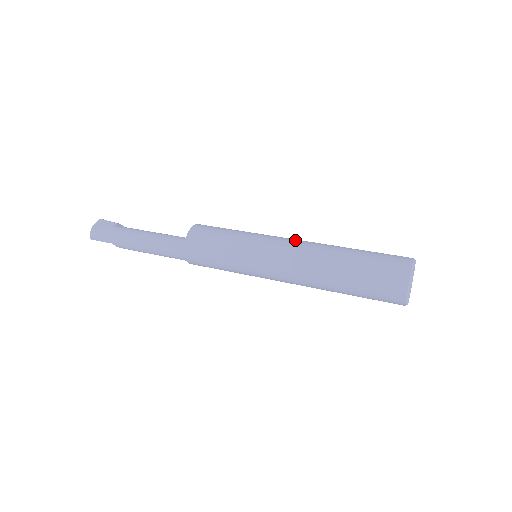
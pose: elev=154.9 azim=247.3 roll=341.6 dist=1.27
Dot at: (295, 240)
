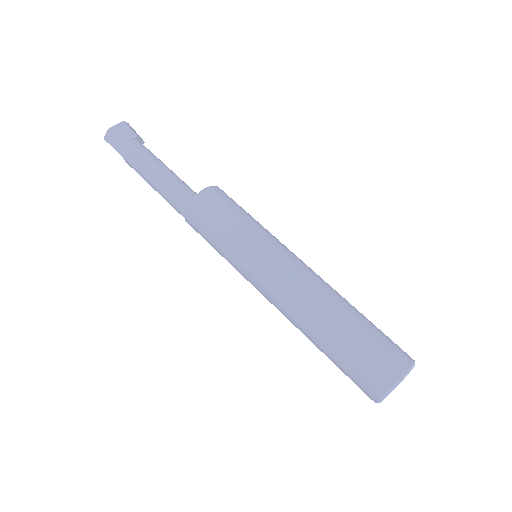
Dot at: (303, 266)
